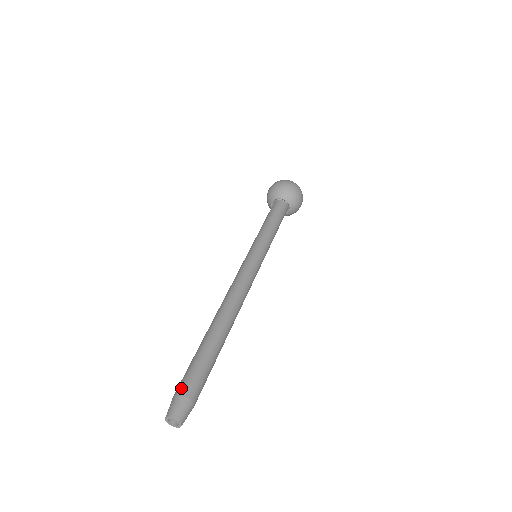
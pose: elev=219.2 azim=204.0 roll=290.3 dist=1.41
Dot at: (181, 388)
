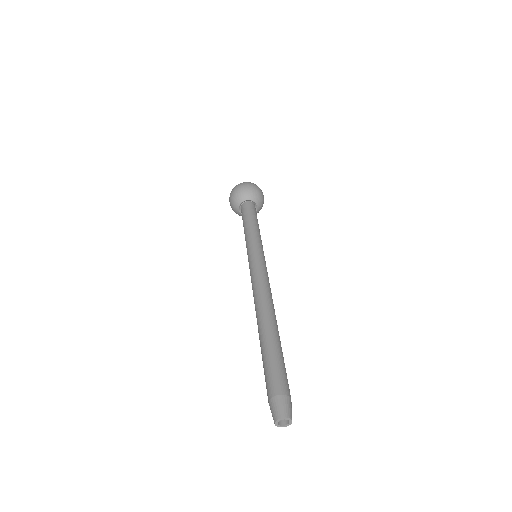
Dot at: (284, 388)
